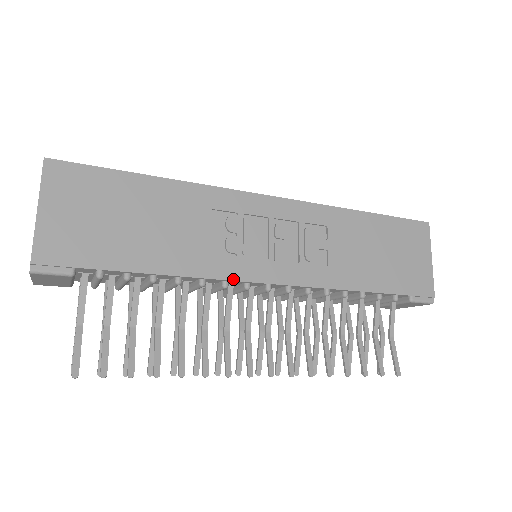
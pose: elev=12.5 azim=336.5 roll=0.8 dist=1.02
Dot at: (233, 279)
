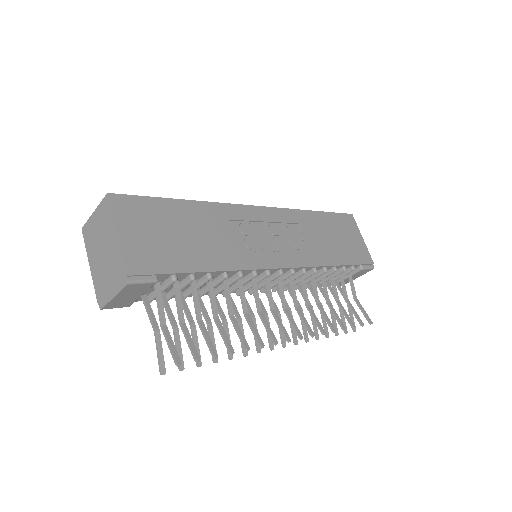
Dot at: (260, 268)
